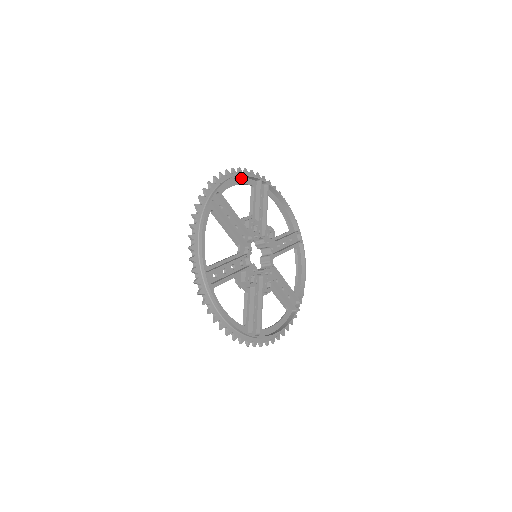
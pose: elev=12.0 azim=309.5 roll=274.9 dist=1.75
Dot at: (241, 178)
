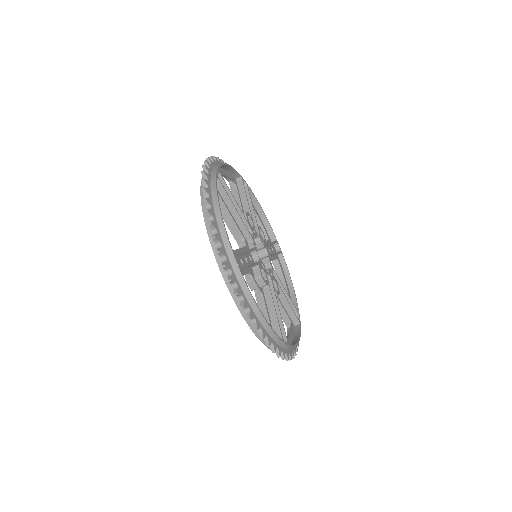
Dot at: (225, 170)
